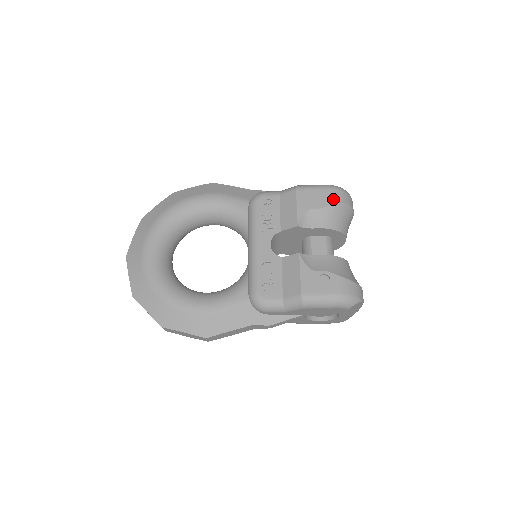
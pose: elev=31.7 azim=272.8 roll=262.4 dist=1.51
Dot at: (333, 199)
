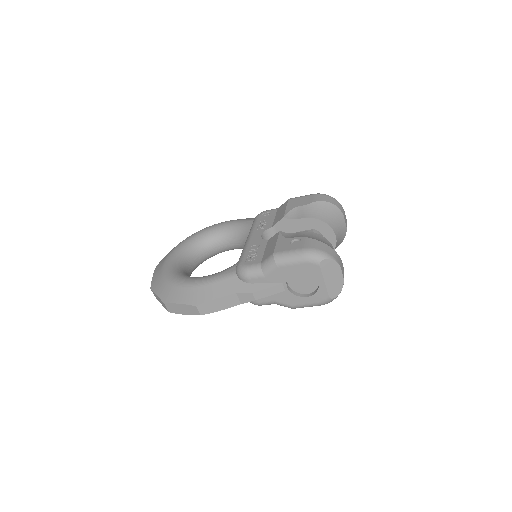
Dot at: (317, 199)
